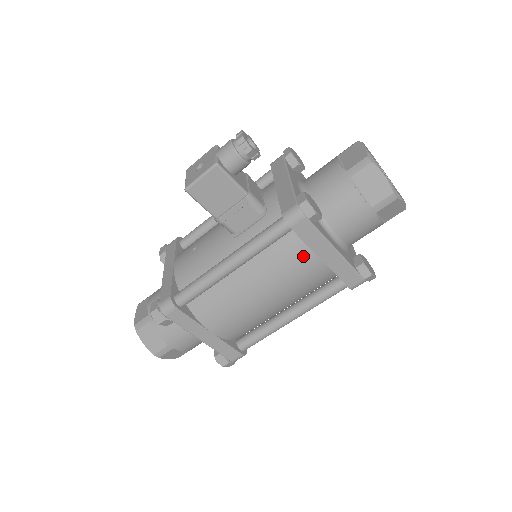
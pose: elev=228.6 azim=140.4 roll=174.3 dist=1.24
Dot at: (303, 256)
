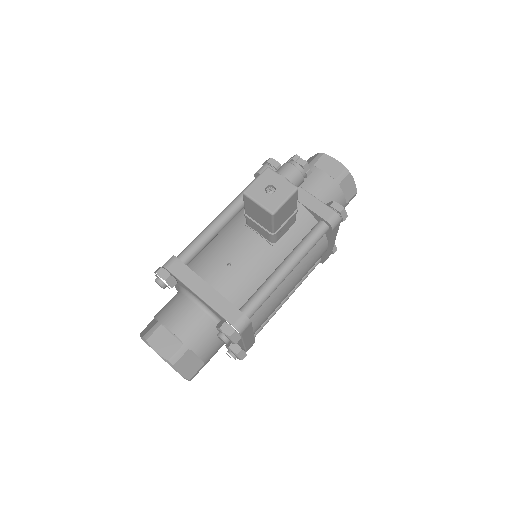
Dot at: (322, 248)
